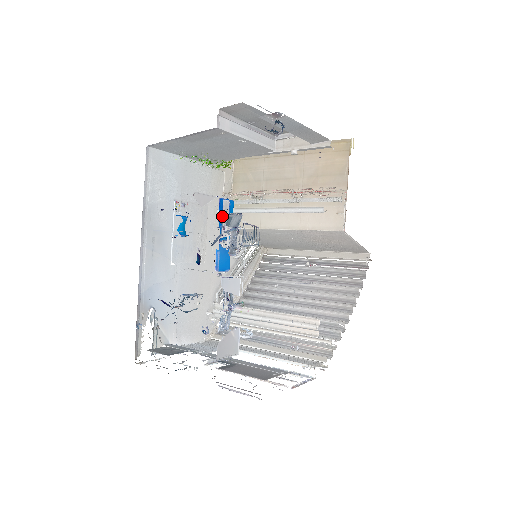
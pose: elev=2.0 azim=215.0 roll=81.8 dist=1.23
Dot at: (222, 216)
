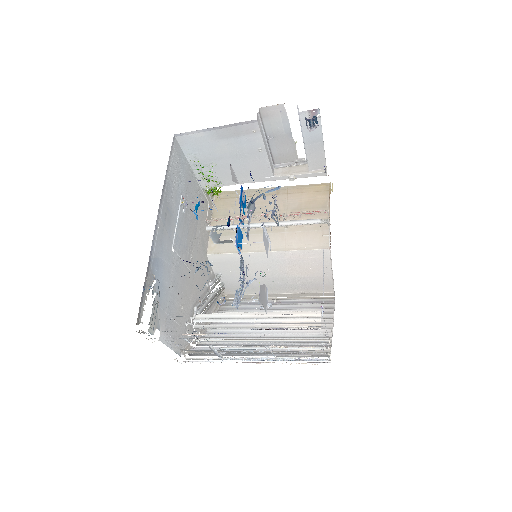
Dot at: (241, 201)
